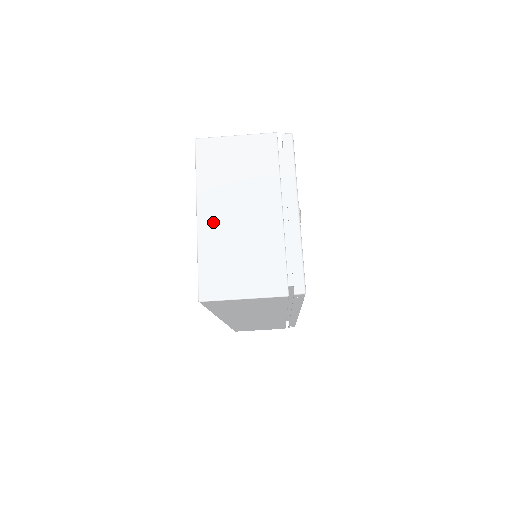
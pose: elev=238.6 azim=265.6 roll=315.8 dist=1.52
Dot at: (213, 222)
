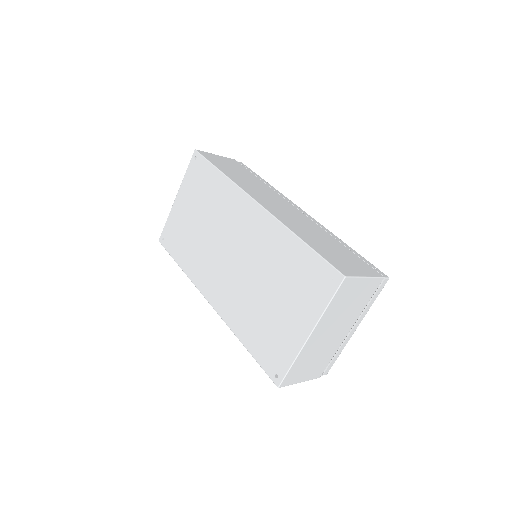
Dot at: (315, 340)
